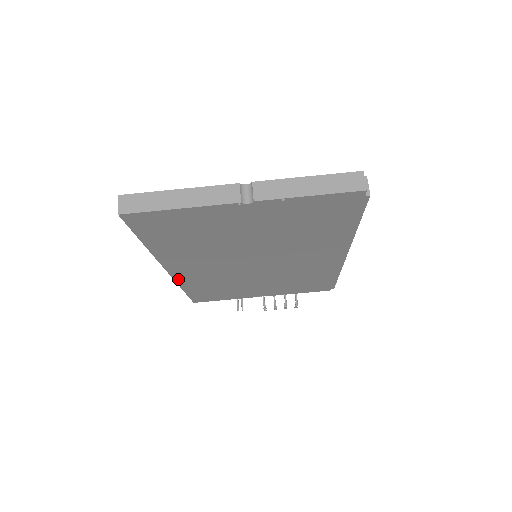
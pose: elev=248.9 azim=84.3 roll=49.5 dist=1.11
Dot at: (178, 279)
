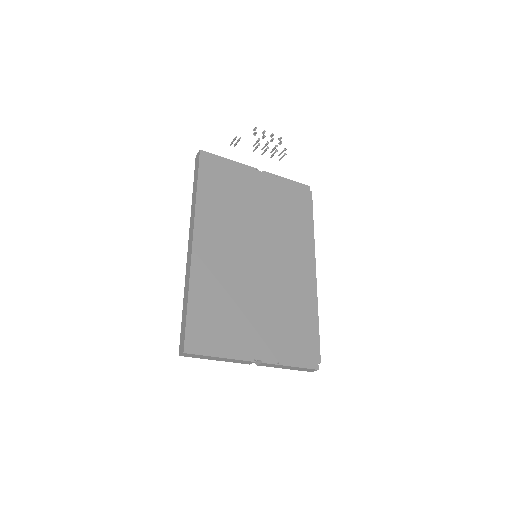
Dot at: occluded
